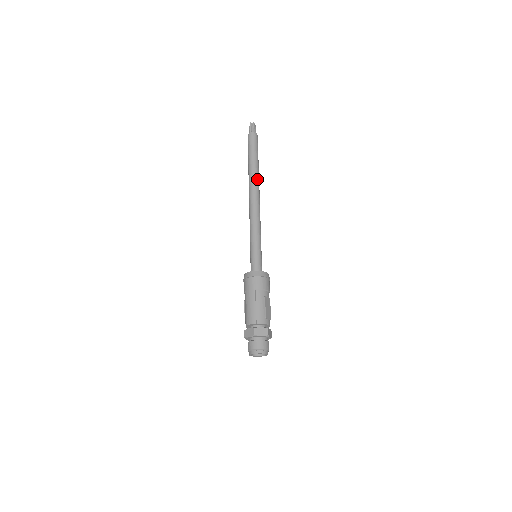
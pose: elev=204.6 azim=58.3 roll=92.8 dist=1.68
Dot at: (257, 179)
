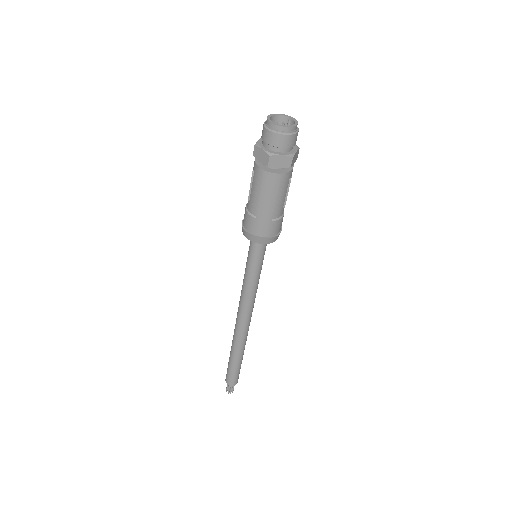
Dot at: occluded
